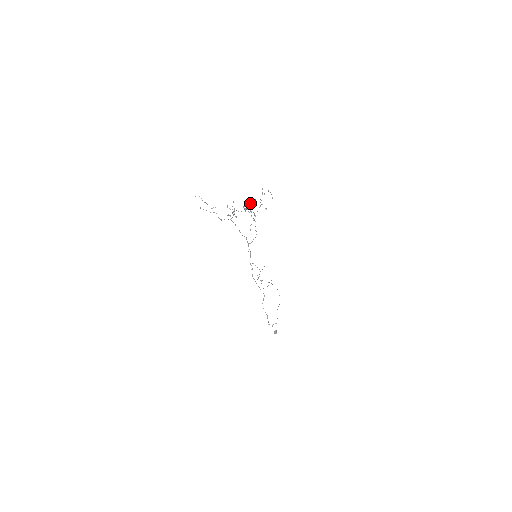
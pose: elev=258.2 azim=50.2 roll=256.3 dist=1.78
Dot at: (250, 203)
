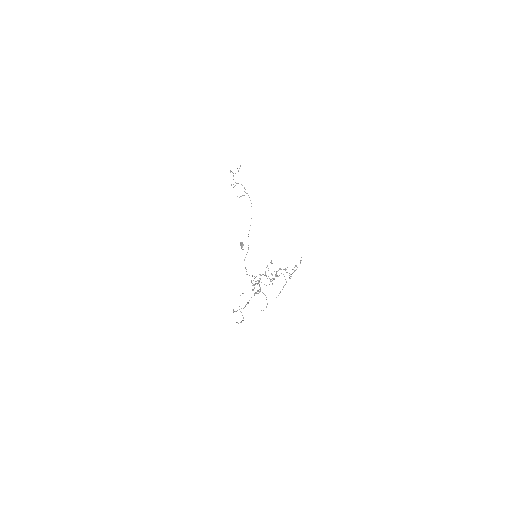
Dot at: occluded
